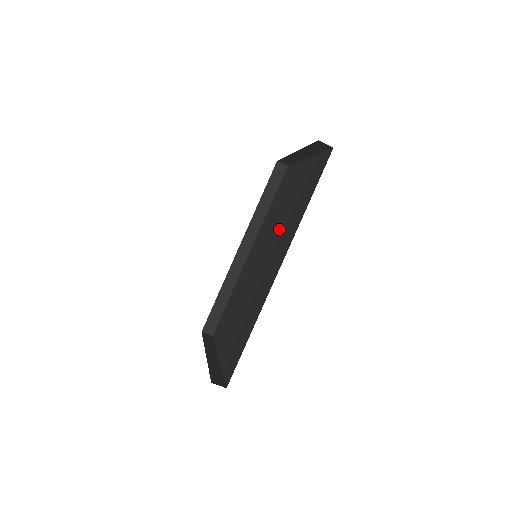
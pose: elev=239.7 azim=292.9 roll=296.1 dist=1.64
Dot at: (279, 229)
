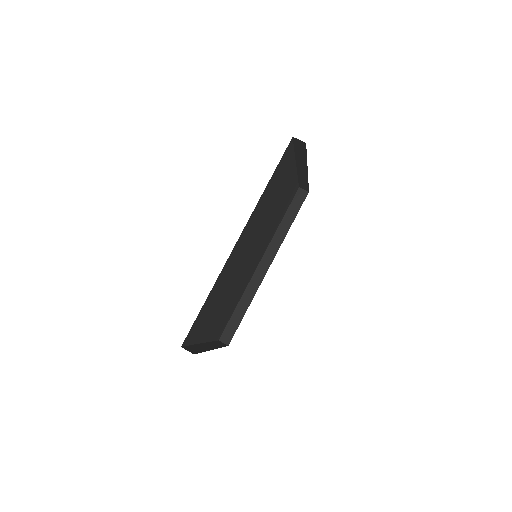
Dot at: occluded
